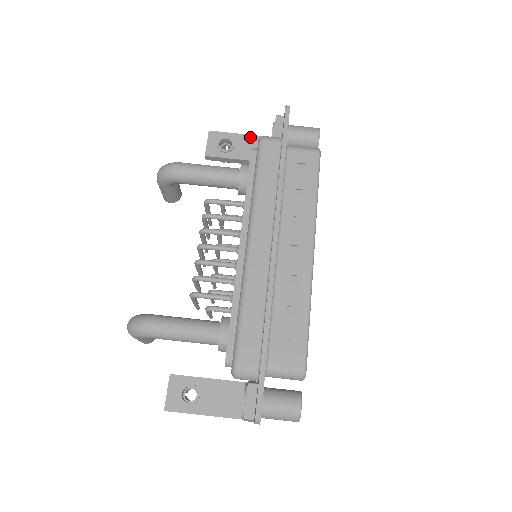
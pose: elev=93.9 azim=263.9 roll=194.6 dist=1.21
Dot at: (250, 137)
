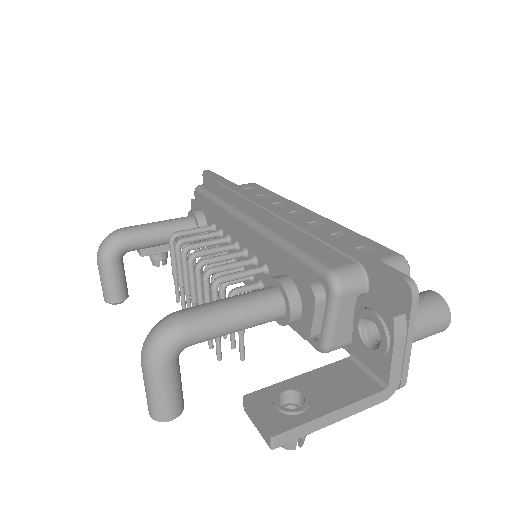
Dot at: occluded
